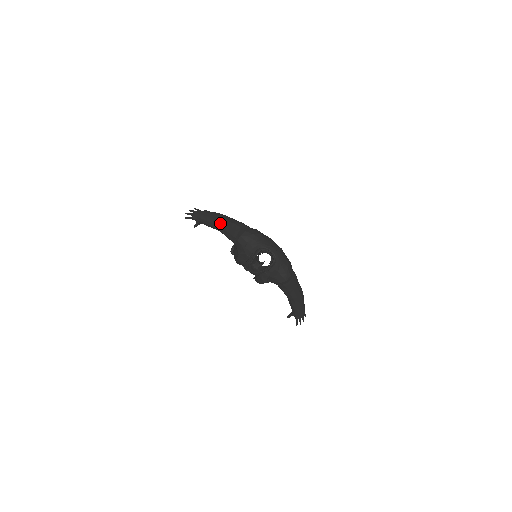
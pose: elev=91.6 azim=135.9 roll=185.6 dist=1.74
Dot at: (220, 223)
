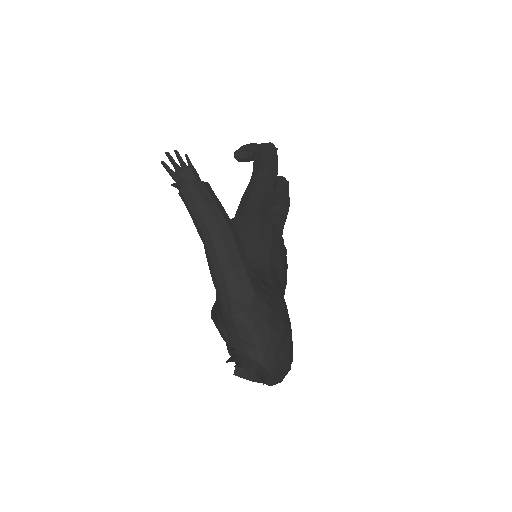
Dot at: (212, 247)
